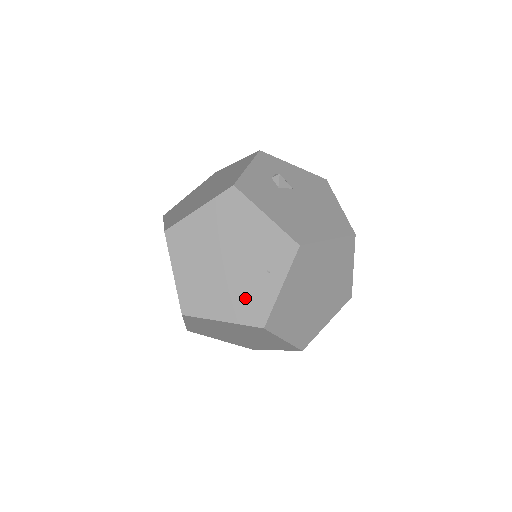
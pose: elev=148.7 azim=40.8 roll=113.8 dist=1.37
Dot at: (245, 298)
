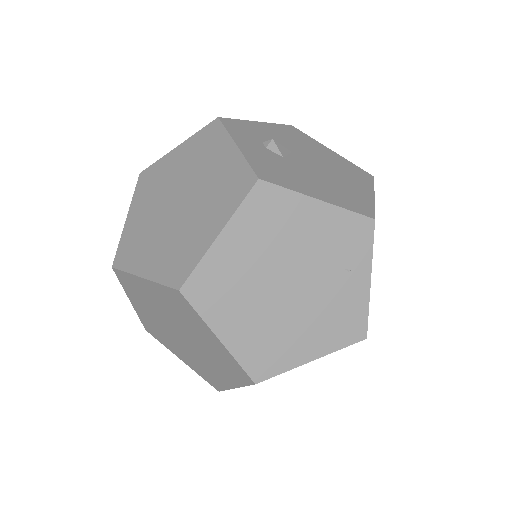
Dot at: (331, 317)
